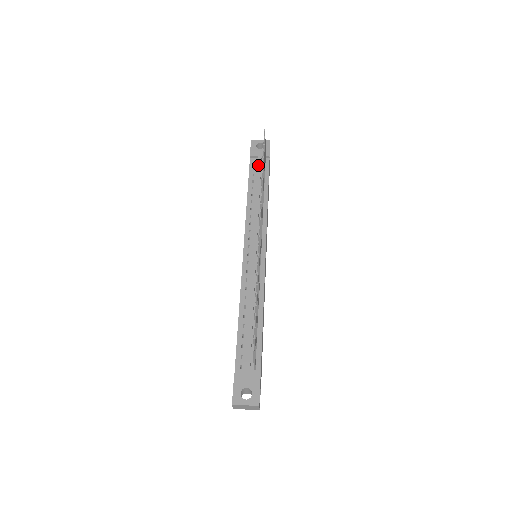
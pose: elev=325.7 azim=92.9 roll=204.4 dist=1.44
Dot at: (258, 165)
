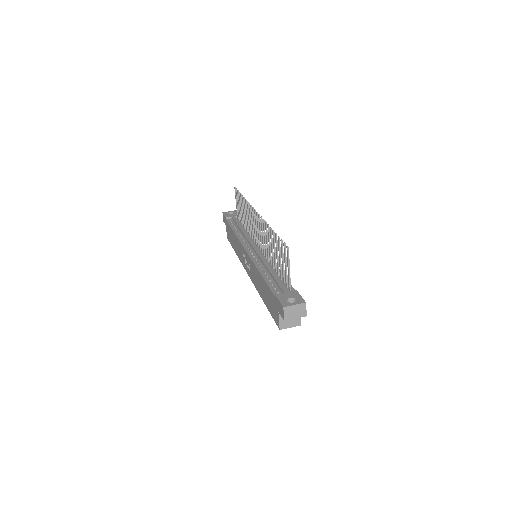
Dot at: (234, 219)
